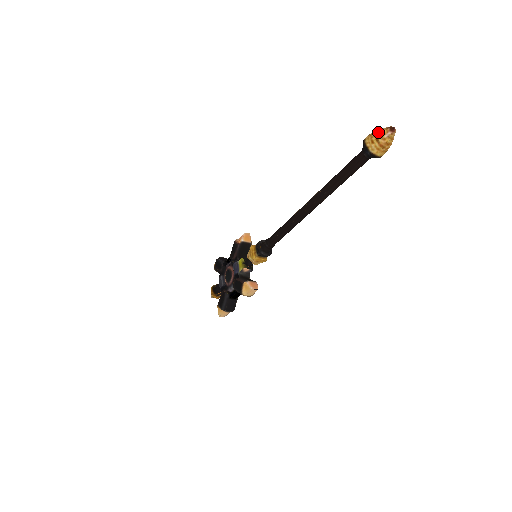
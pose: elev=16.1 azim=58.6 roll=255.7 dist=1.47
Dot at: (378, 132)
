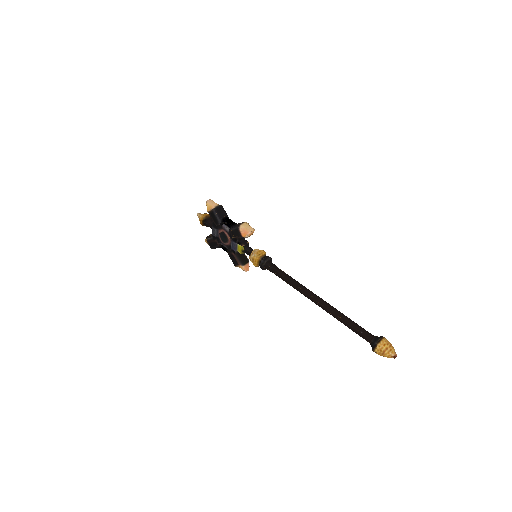
Dot at: (386, 355)
